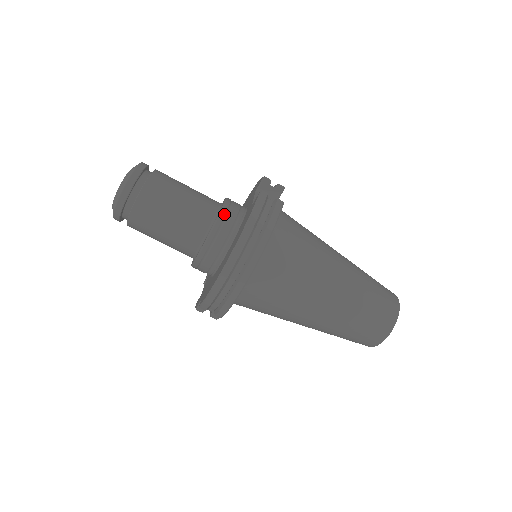
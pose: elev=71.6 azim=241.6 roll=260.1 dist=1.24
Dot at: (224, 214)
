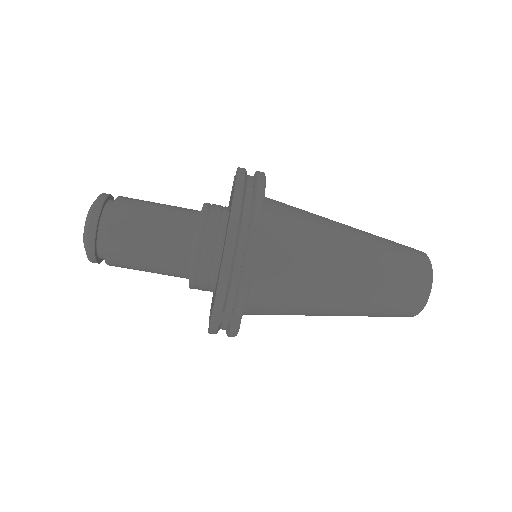
Dot at: (208, 208)
